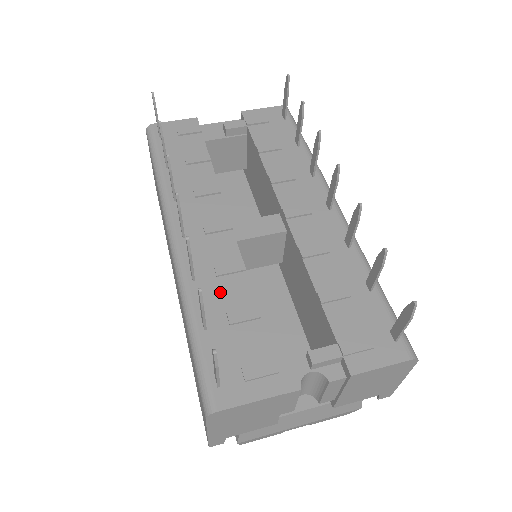
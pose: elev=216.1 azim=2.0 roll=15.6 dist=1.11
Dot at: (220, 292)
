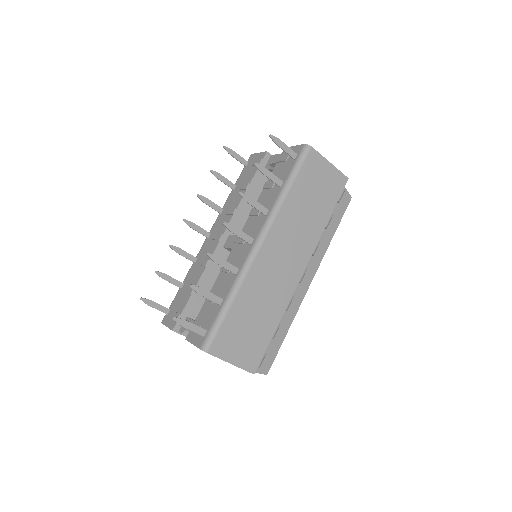
Dot at: (194, 273)
